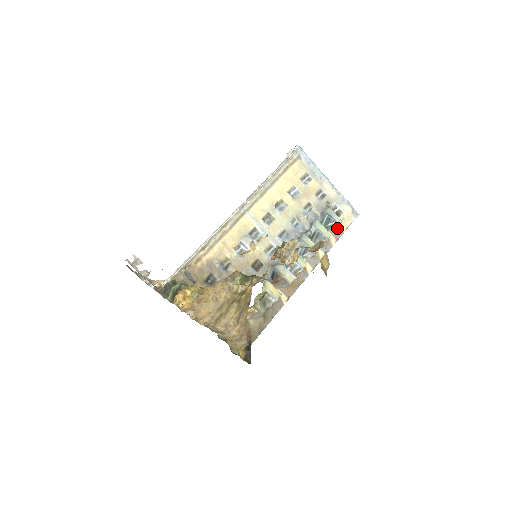
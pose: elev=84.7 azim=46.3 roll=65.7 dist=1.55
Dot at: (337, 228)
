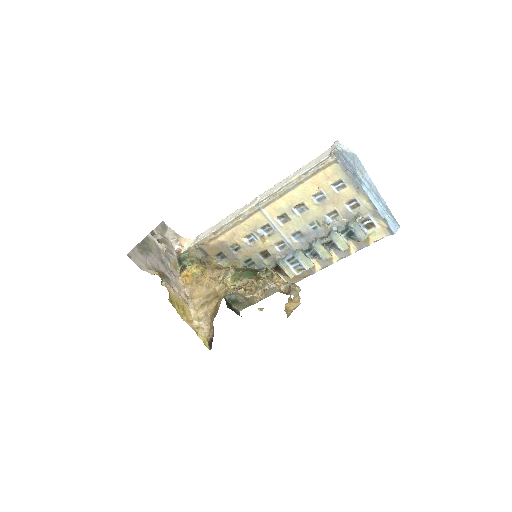
Dot at: occluded
